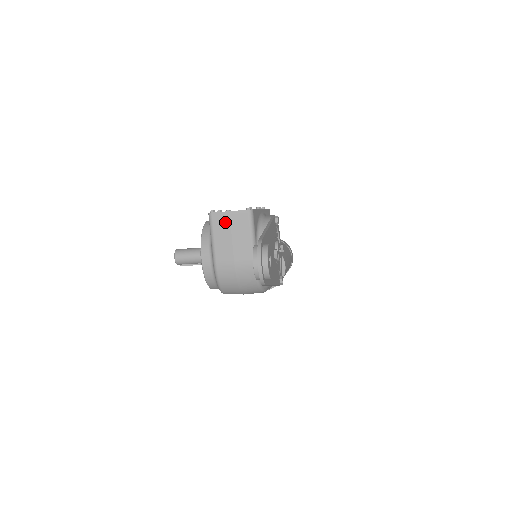
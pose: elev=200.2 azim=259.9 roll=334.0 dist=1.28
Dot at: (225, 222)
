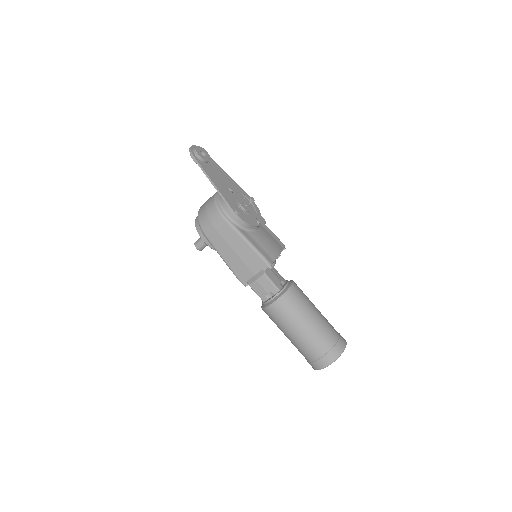
Dot at: occluded
